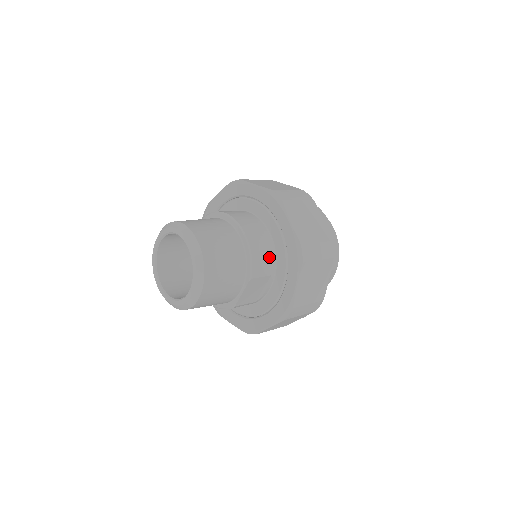
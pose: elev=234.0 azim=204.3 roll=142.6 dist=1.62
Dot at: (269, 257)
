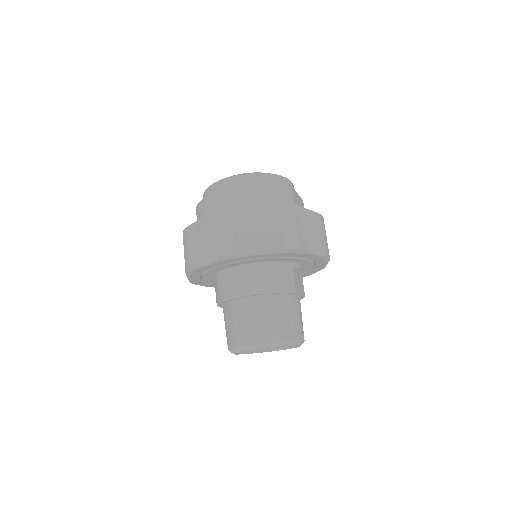
Dot at: (279, 270)
